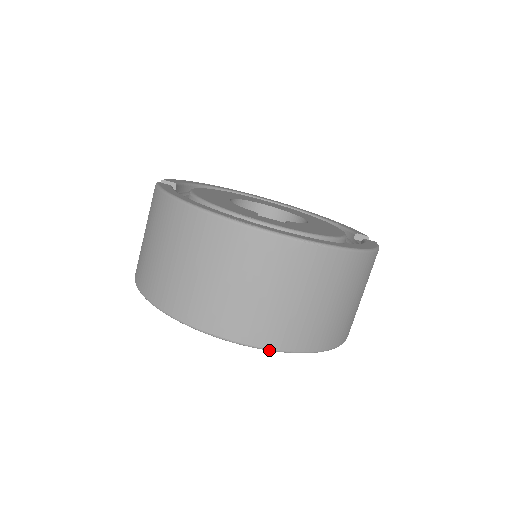
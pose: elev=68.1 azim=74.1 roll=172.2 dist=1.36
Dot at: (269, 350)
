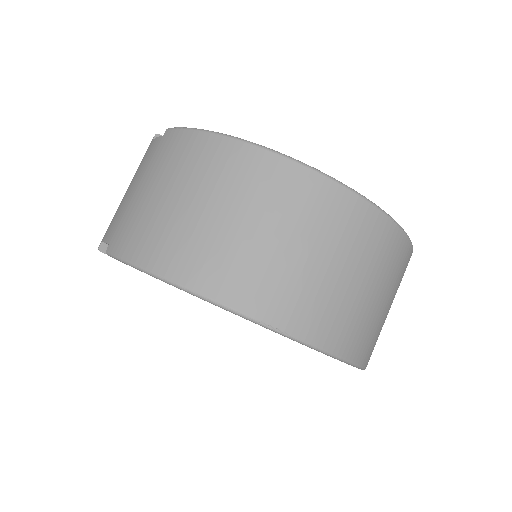
Dot at: (336, 357)
